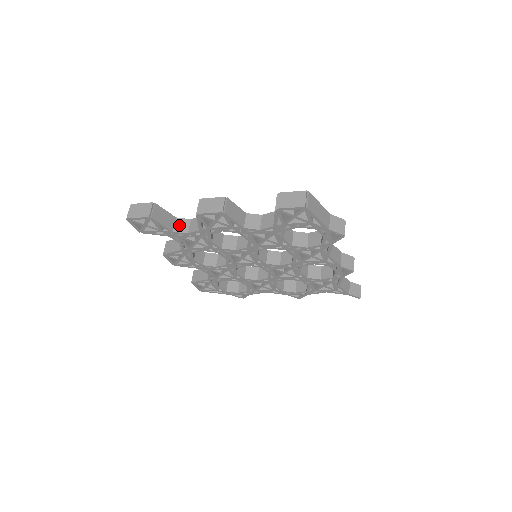
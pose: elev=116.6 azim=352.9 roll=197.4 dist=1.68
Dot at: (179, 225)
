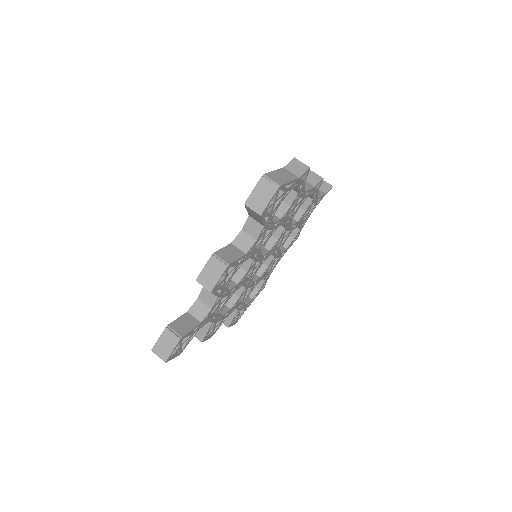
Dot at: (197, 313)
